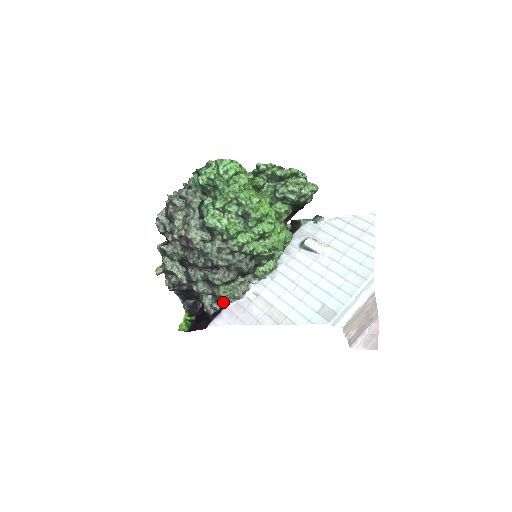
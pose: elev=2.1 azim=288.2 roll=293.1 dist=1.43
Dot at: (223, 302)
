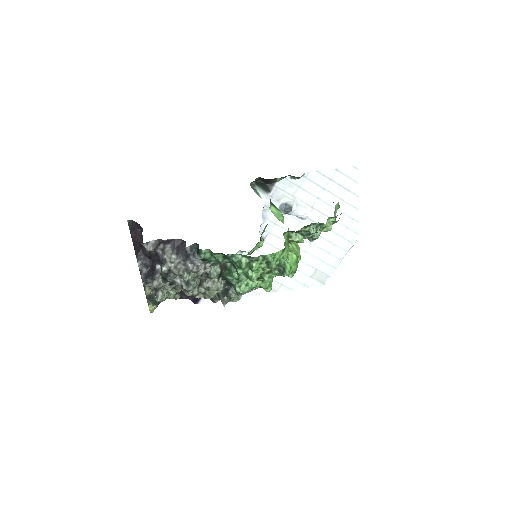
Dot at: occluded
